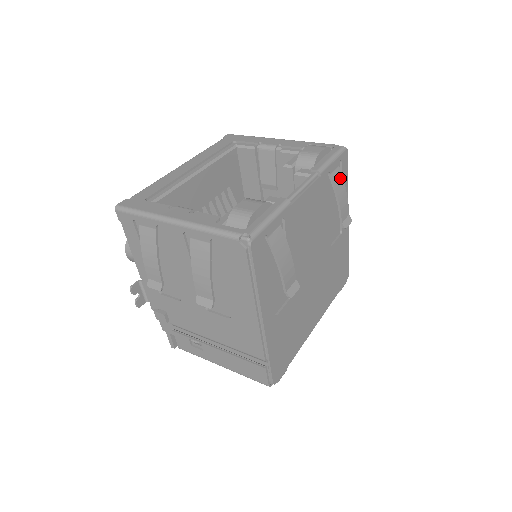
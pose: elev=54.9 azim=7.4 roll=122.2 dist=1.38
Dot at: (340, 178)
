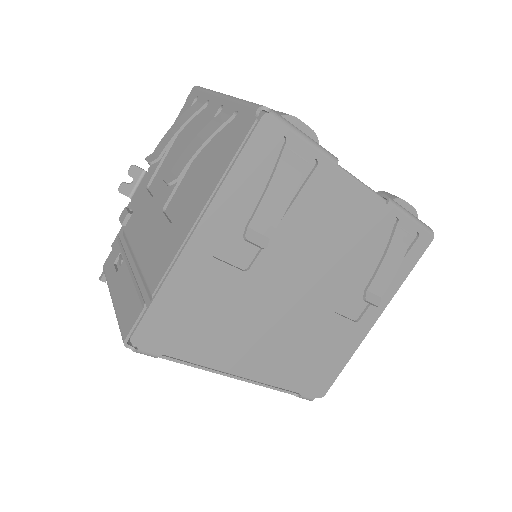
Dot at: (404, 246)
